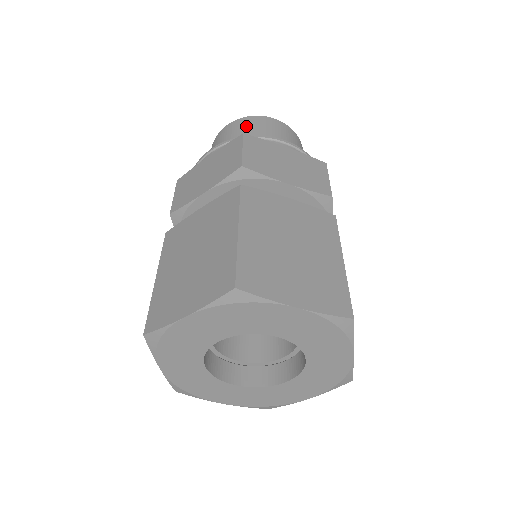
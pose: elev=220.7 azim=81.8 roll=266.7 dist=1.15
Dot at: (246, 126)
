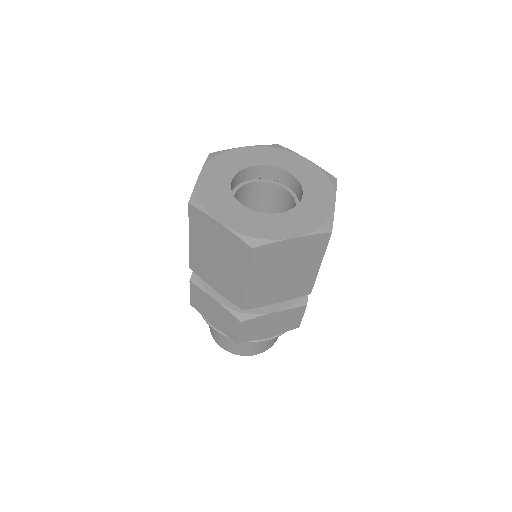
Dot at: occluded
